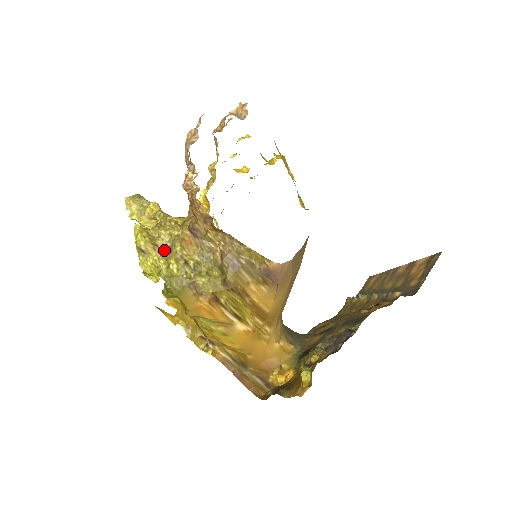
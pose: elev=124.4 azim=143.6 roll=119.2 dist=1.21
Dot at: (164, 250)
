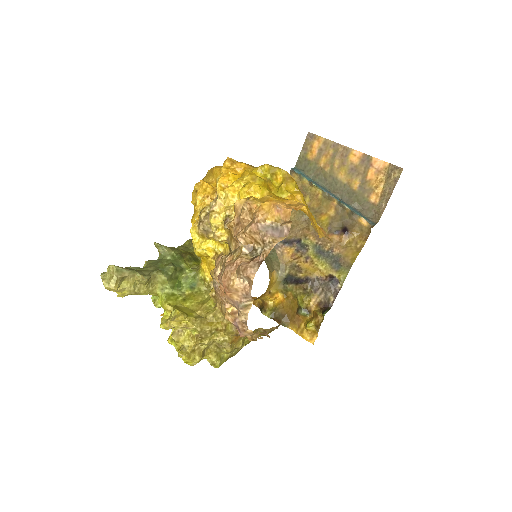
Dot at: (210, 349)
